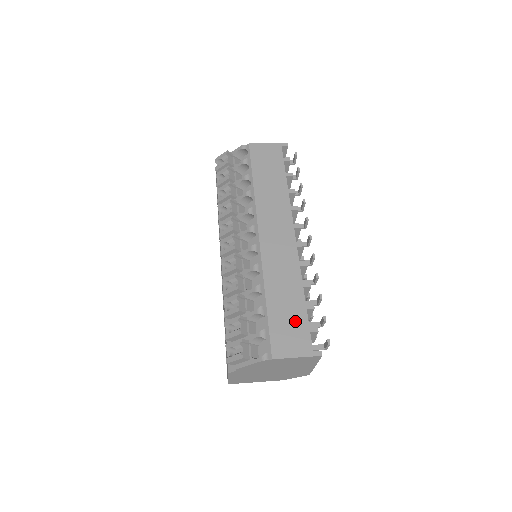
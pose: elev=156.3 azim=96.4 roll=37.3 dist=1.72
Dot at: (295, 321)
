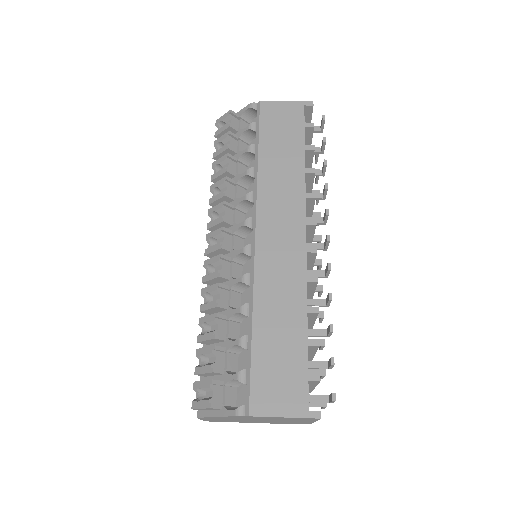
Dot at: (289, 362)
